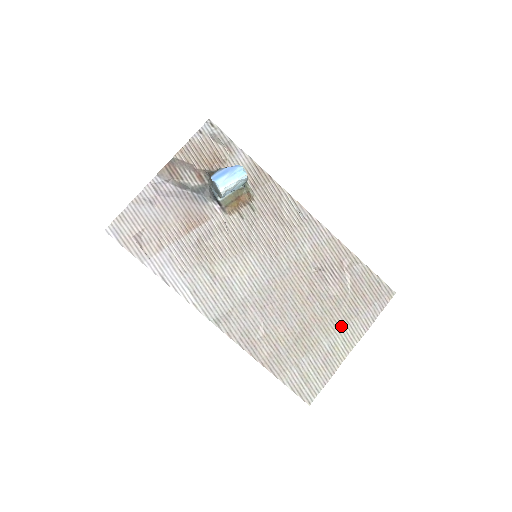
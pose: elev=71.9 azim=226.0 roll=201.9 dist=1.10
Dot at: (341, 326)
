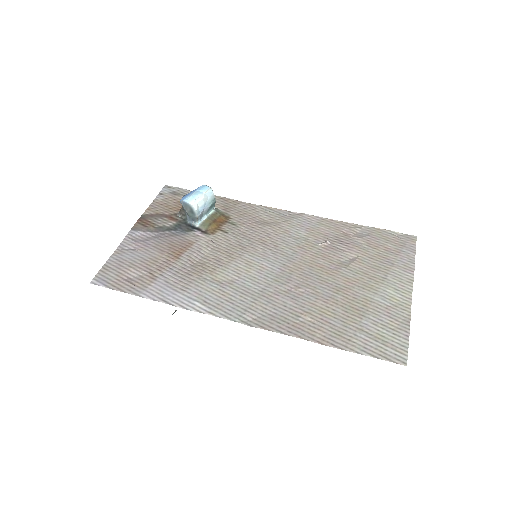
Dot at: (383, 279)
